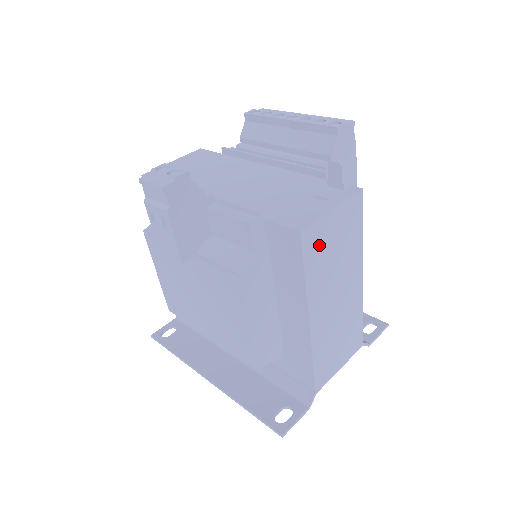
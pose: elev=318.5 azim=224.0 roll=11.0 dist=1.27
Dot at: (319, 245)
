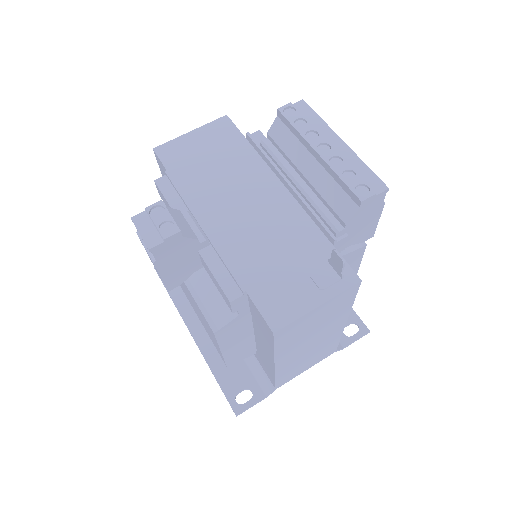
Dot at: (295, 330)
